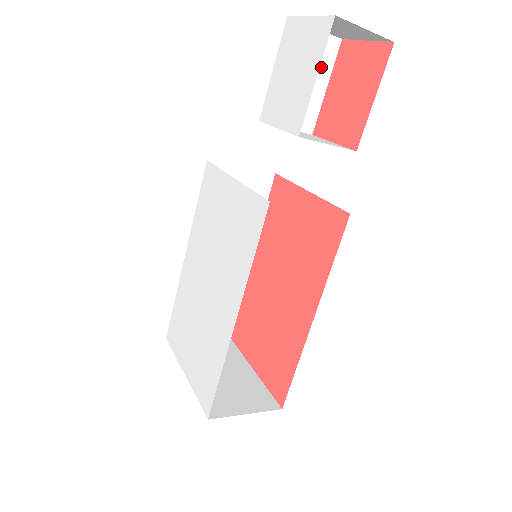
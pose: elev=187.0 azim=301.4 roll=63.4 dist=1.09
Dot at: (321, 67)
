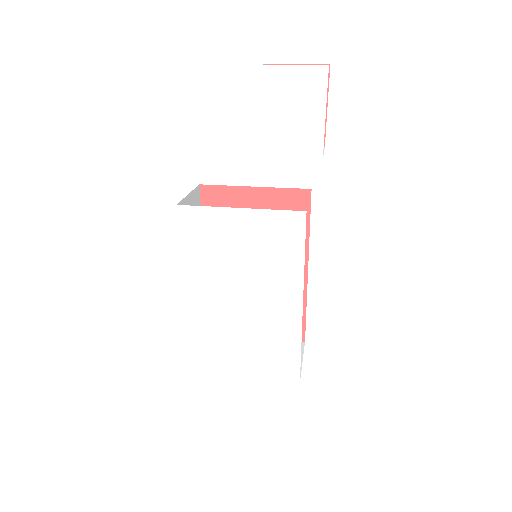
Dot at: occluded
